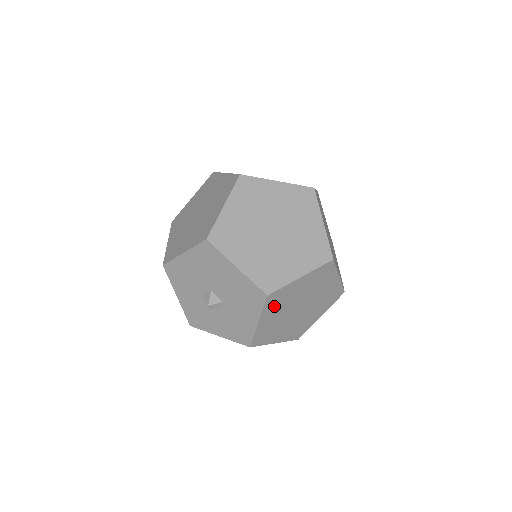
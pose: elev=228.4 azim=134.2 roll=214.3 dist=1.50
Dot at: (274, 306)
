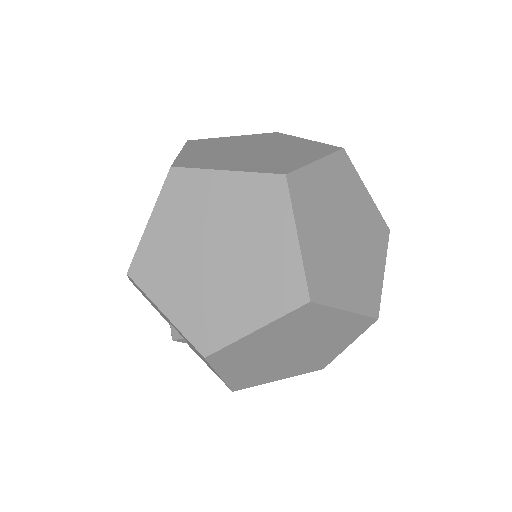
Dot at: (233, 360)
